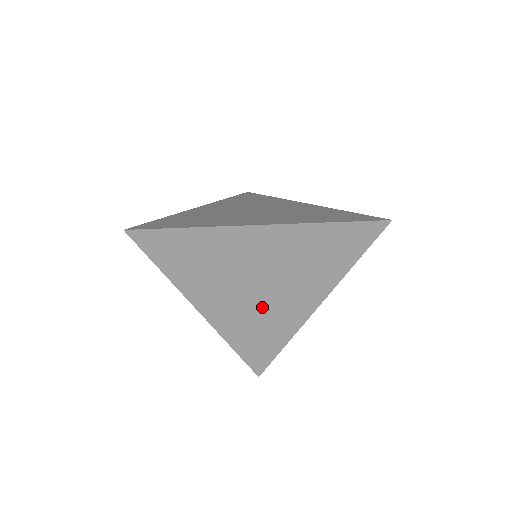
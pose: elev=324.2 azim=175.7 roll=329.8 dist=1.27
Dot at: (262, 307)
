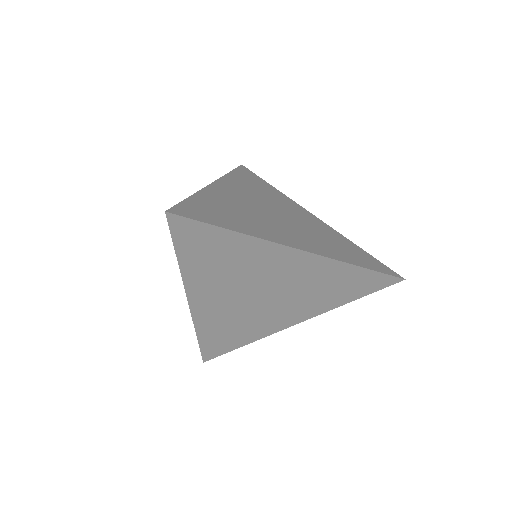
Dot at: (250, 312)
